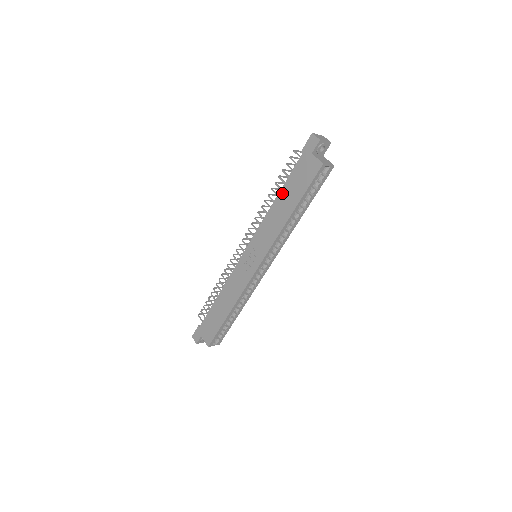
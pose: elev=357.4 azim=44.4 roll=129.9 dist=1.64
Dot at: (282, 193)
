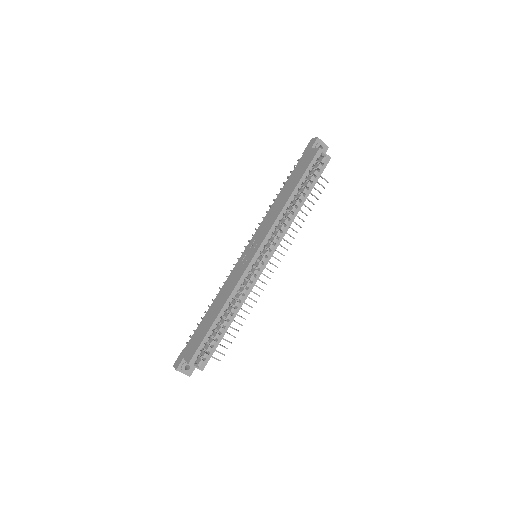
Dot at: (284, 187)
